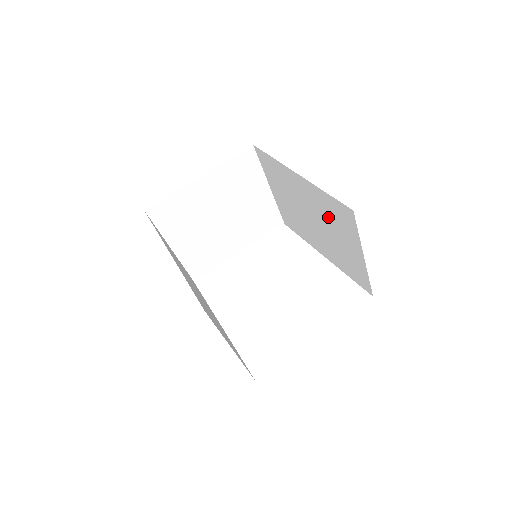
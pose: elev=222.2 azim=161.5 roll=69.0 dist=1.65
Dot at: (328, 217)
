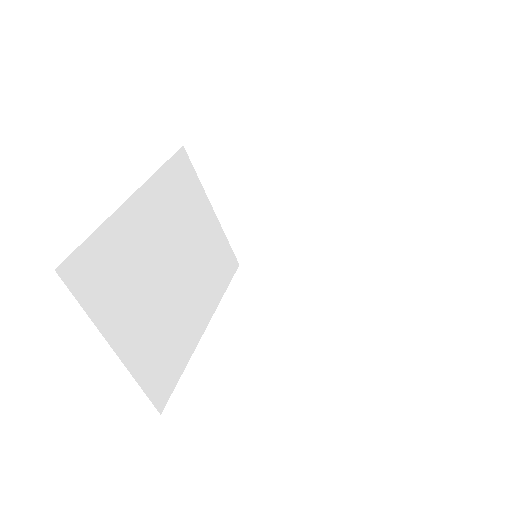
Dot at: occluded
